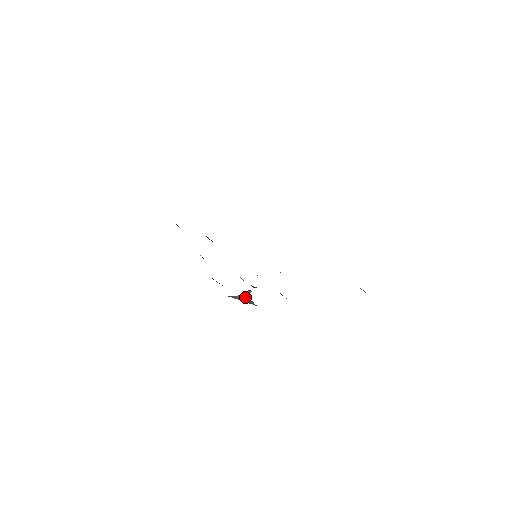
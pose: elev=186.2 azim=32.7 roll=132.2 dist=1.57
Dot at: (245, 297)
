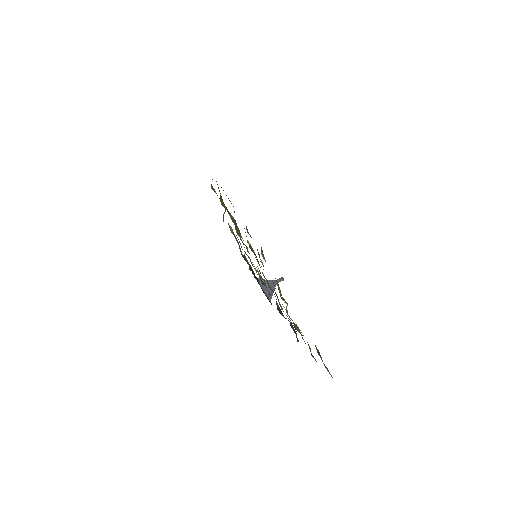
Dot at: (272, 285)
